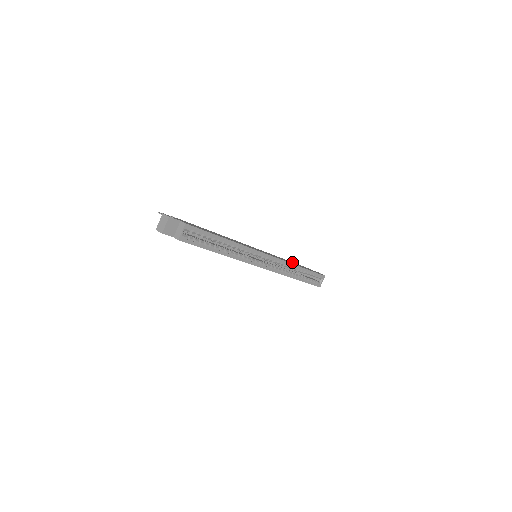
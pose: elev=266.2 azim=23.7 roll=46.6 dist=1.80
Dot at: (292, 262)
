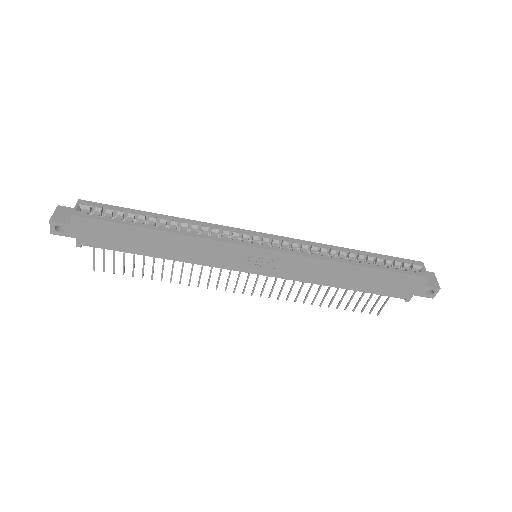
Dot at: occluded
